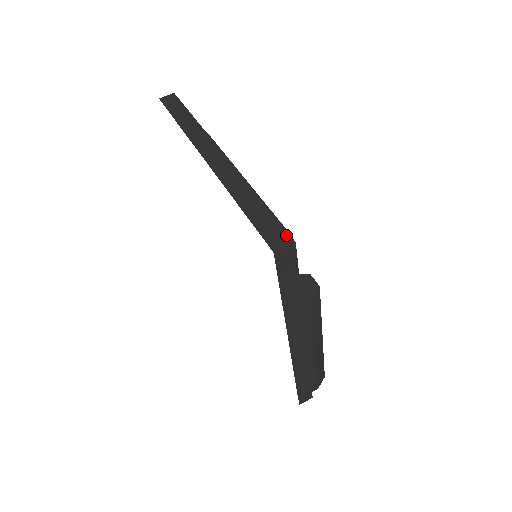
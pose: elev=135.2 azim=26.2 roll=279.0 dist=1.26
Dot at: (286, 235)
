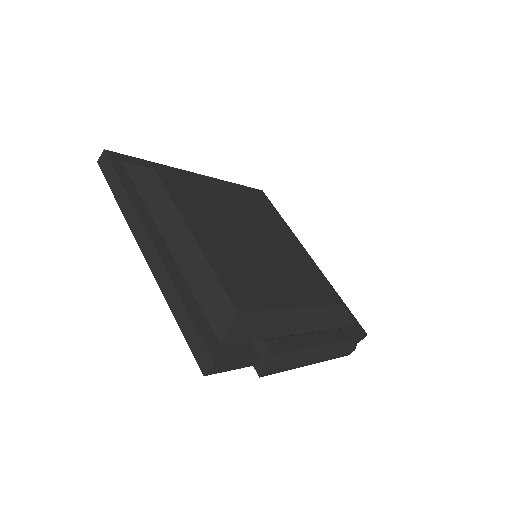
Dot at: (208, 355)
